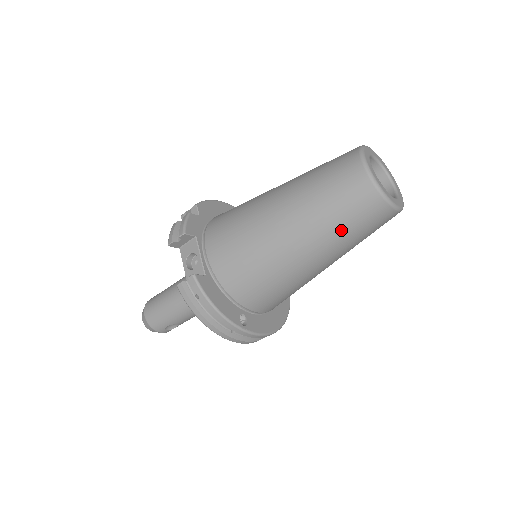
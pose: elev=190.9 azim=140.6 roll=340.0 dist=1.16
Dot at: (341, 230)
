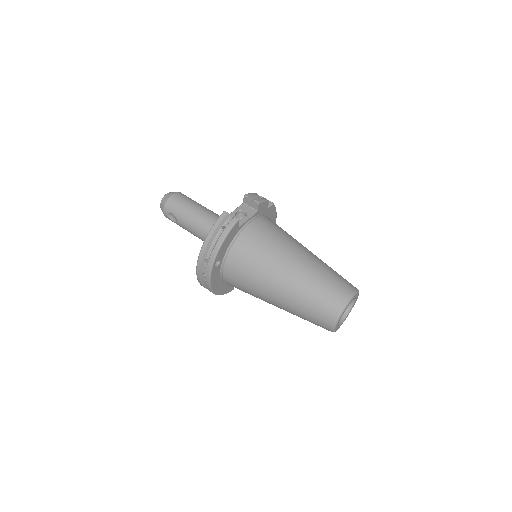
Dot at: (308, 300)
